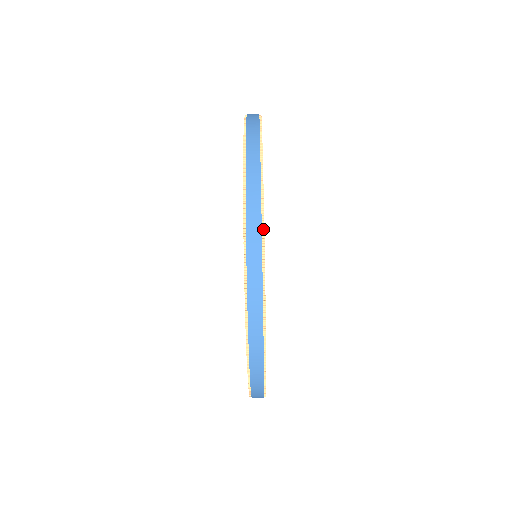
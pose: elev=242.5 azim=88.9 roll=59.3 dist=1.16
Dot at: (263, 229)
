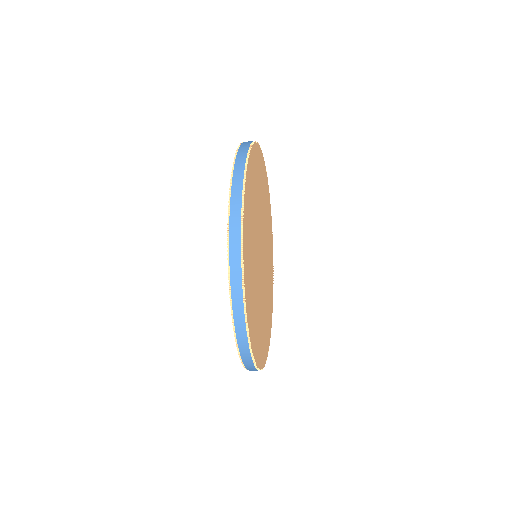
Dot at: (257, 367)
